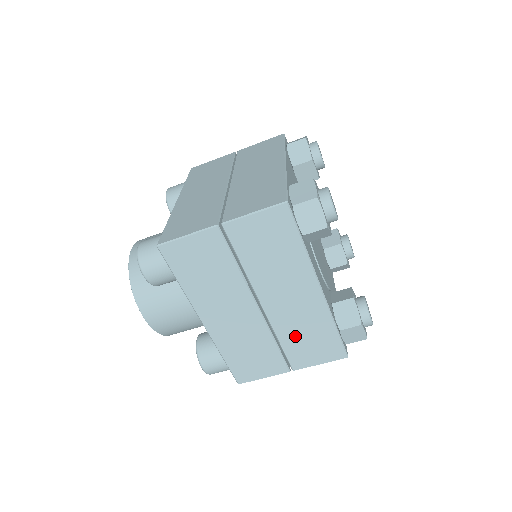
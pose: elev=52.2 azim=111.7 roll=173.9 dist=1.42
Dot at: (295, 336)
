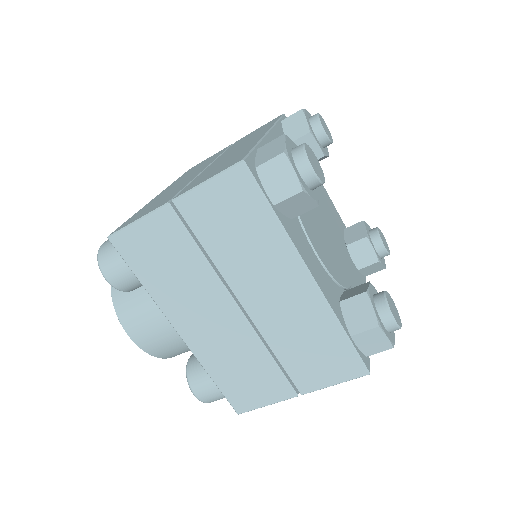
Dot at: (293, 346)
